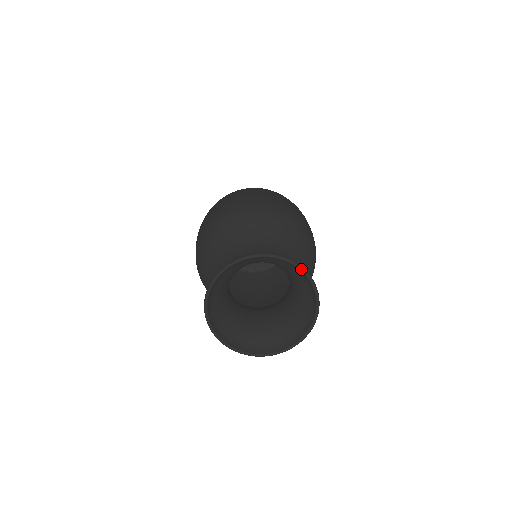
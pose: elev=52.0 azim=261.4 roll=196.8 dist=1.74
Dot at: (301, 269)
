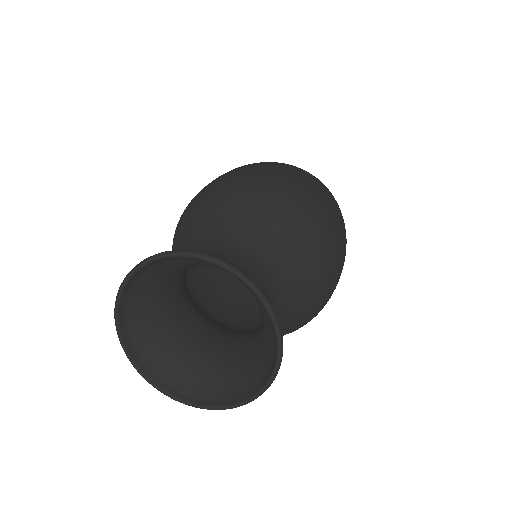
Dot at: (272, 318)
